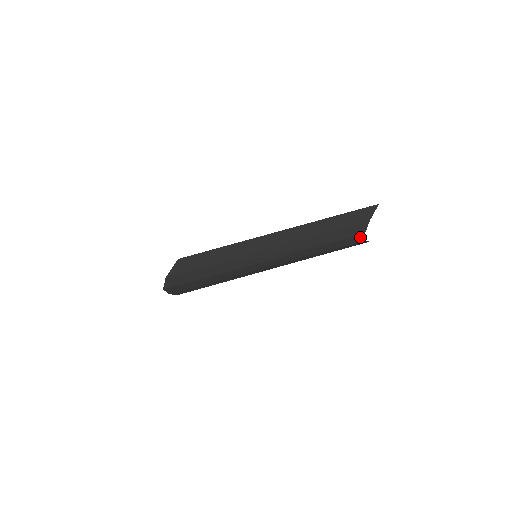
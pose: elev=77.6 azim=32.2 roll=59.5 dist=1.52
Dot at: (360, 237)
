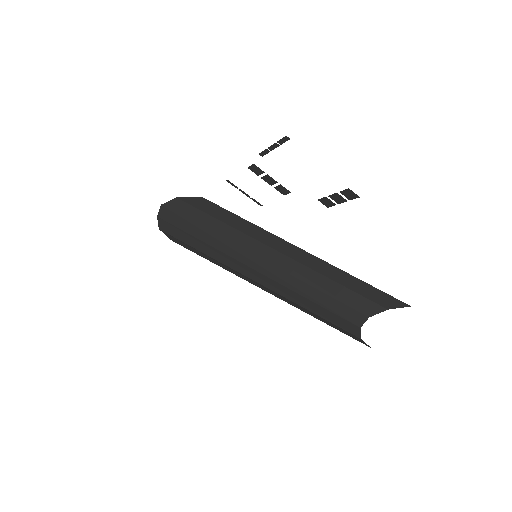
Dot at: (361, 317)
